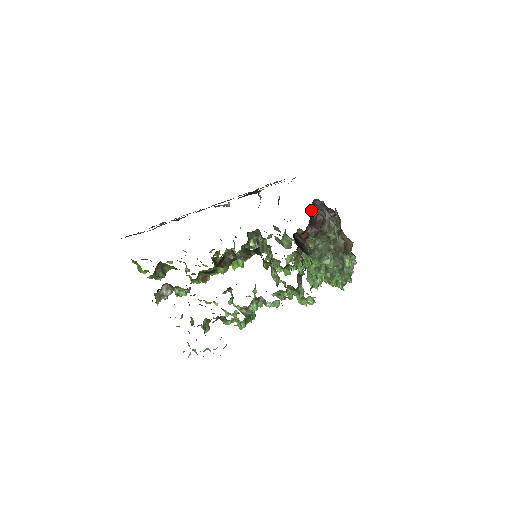
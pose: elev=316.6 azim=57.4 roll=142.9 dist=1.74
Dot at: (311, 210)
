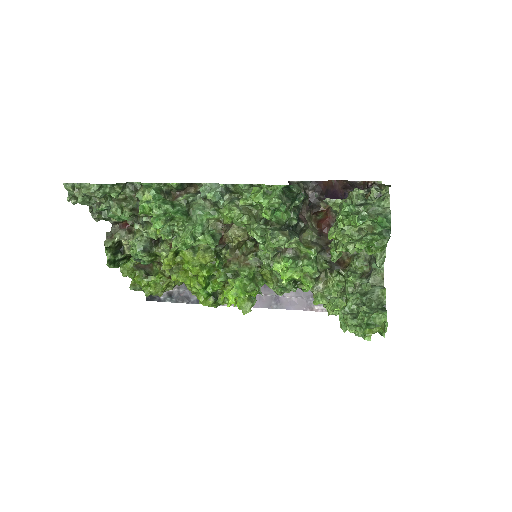
Dot at: occluded
